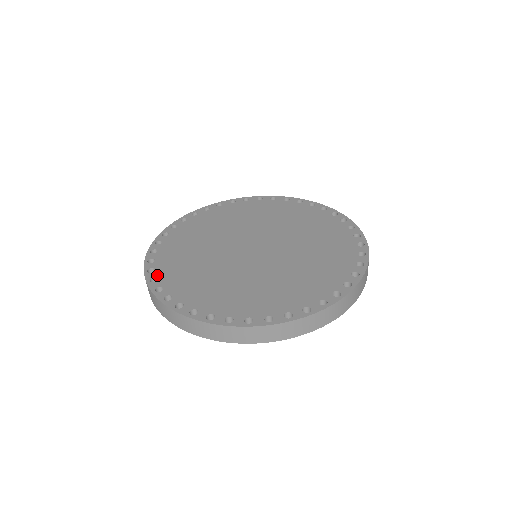
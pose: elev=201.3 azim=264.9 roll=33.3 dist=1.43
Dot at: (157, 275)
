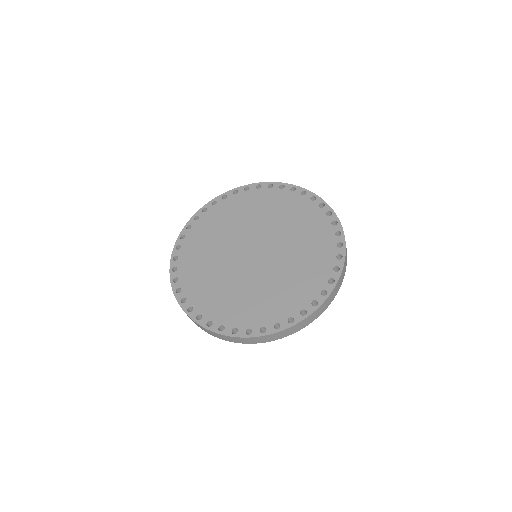
Dot at: (184, 295)
